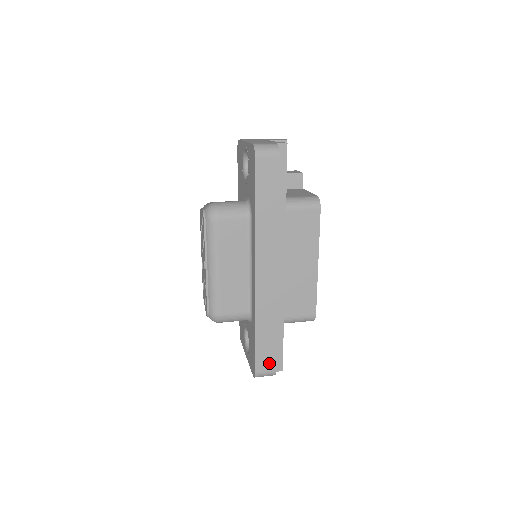
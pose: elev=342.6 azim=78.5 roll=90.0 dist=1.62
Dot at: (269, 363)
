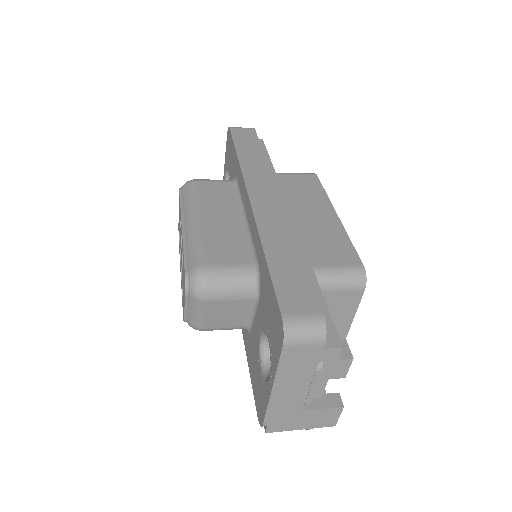
Dot at: (304, 302)
